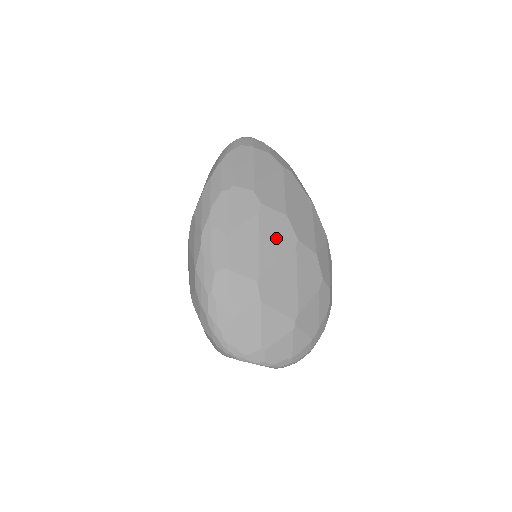
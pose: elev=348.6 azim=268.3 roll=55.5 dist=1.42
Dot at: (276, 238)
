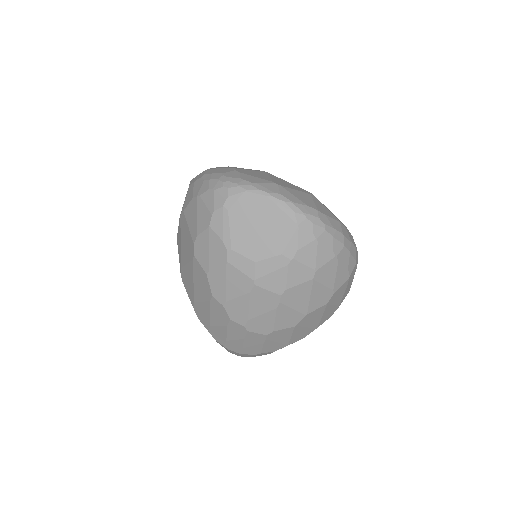
Dot at: occluded
